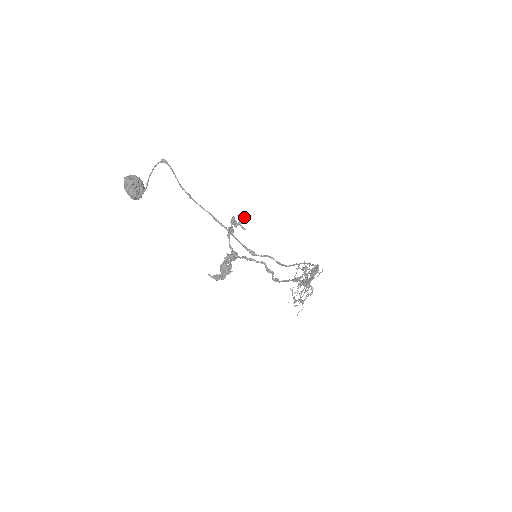
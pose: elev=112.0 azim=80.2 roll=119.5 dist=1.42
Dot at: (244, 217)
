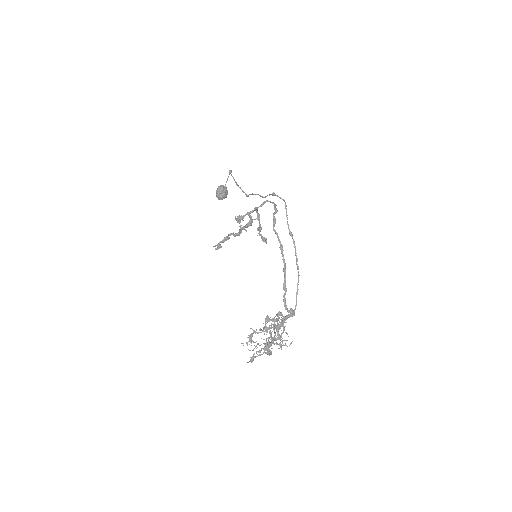
Dot at: (266, 238)
